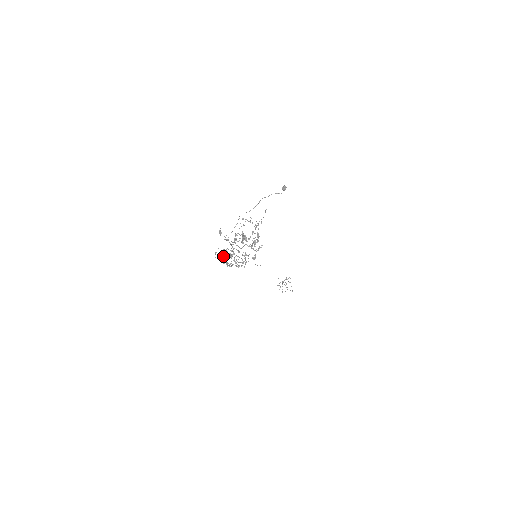
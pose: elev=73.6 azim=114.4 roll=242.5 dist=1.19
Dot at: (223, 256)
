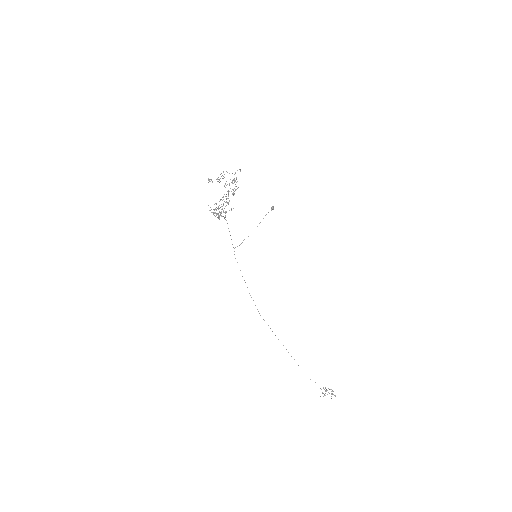
Dot at: (216, 213)
